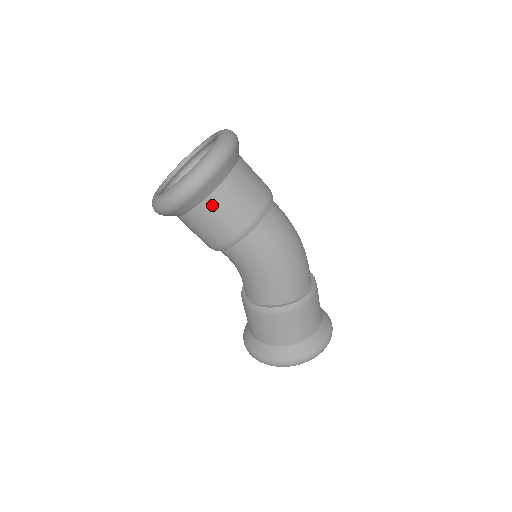
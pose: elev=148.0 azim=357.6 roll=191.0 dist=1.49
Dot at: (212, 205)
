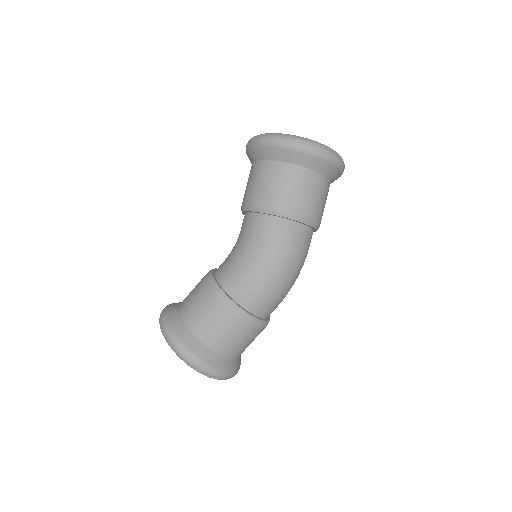
Dot at: (280, 170)
